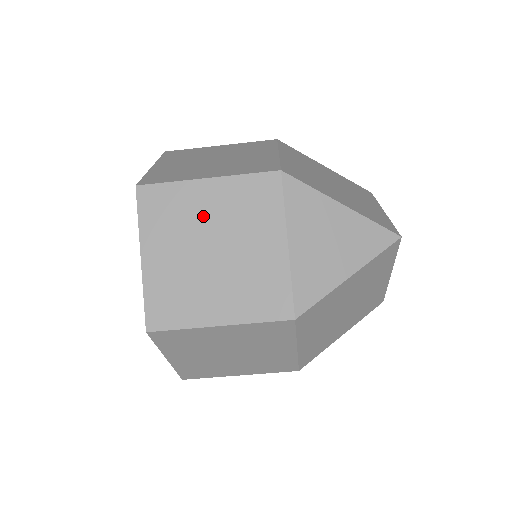
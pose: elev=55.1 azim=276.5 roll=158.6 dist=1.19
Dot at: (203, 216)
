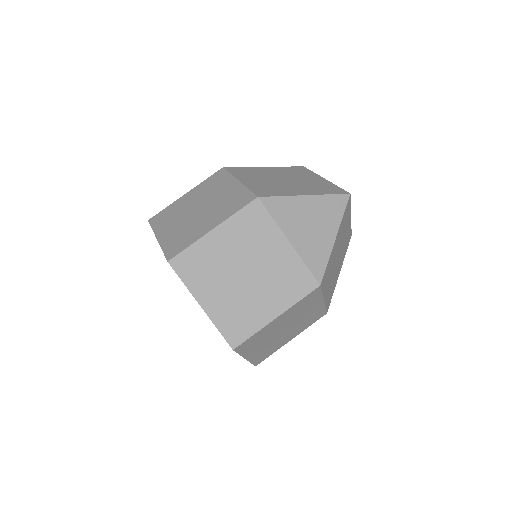
Dot at: (225, 255)
